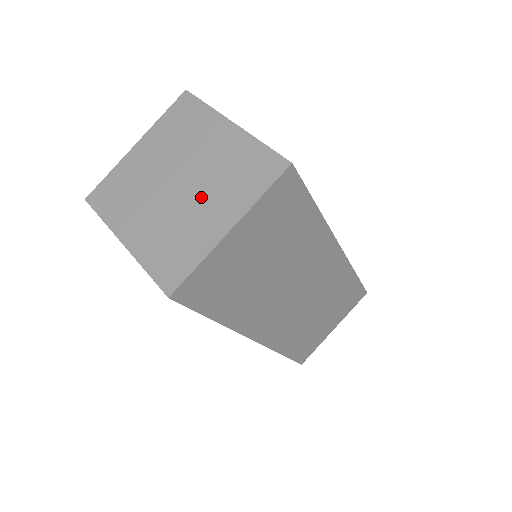
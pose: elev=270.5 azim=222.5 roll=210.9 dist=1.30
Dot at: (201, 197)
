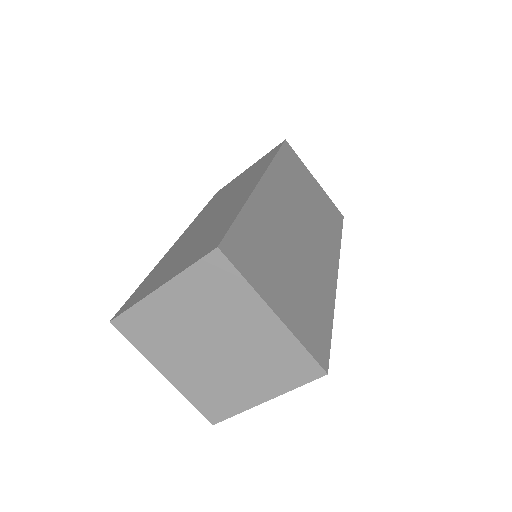
Dot at: (239, 368)
